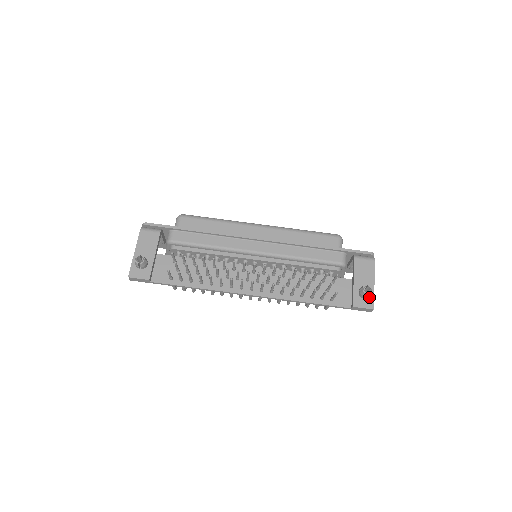
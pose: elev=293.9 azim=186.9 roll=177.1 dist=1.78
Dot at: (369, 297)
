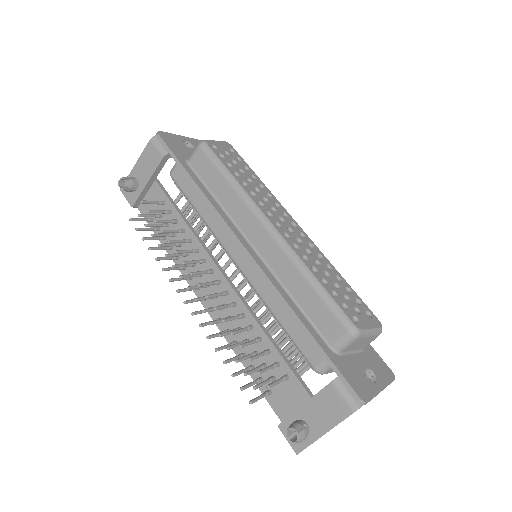
Dot at: occluded
